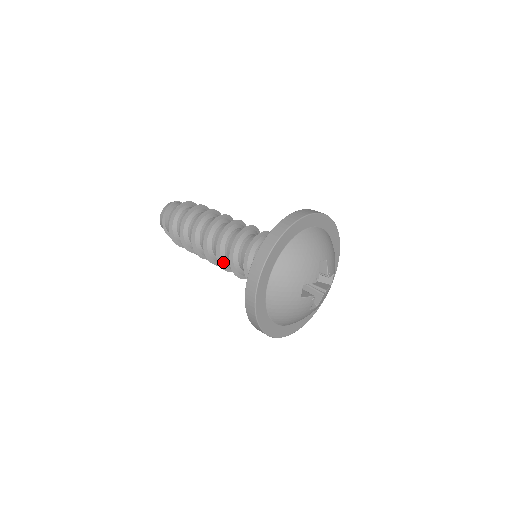
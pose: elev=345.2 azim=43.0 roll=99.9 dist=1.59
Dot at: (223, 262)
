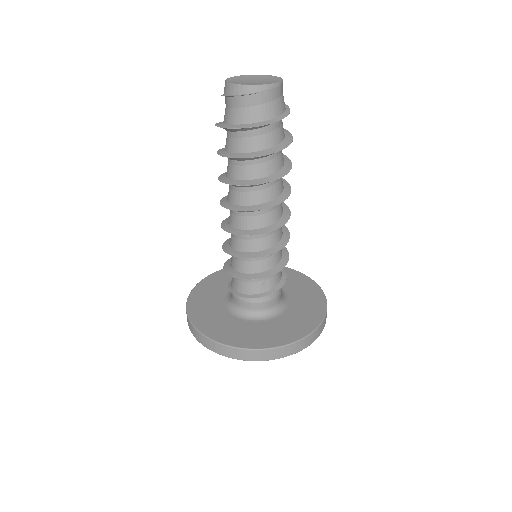
Dot at: occluded
